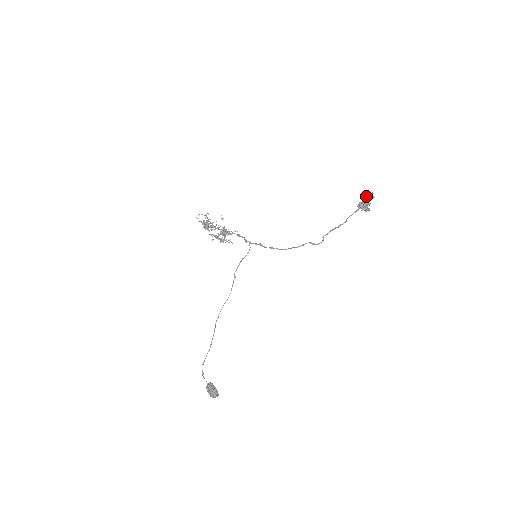
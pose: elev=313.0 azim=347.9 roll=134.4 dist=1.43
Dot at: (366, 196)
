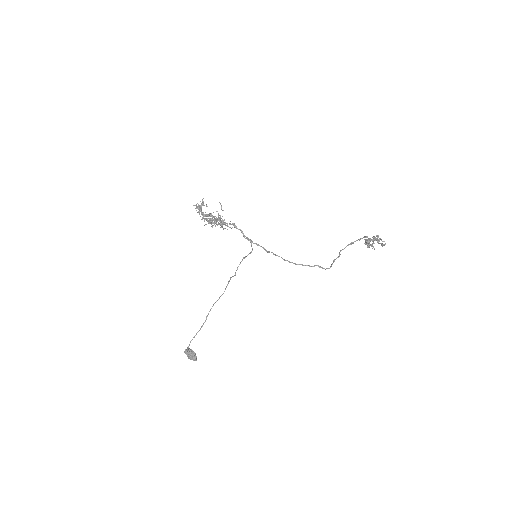
Dot at: (377, 241)
